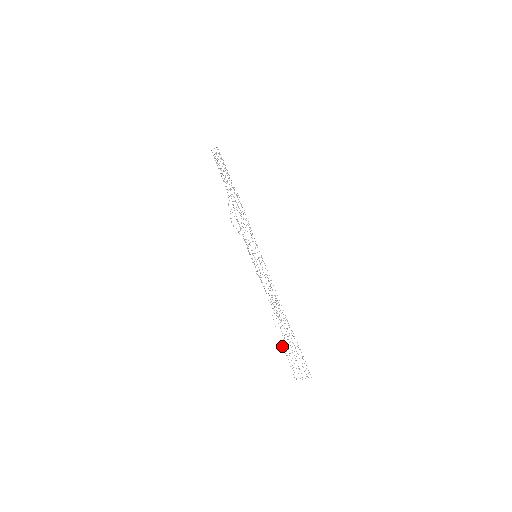
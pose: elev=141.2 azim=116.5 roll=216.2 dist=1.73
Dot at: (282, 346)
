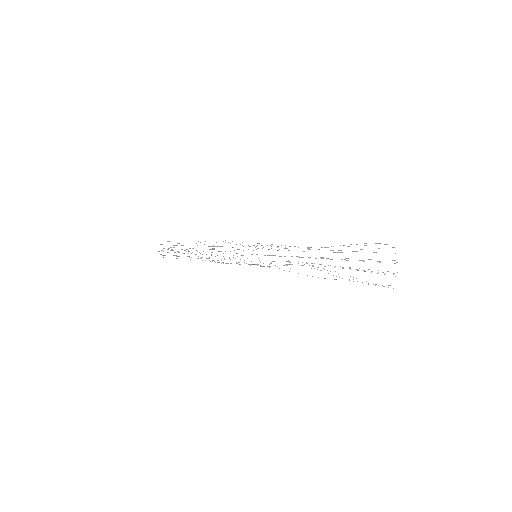
Dot at: occluded
